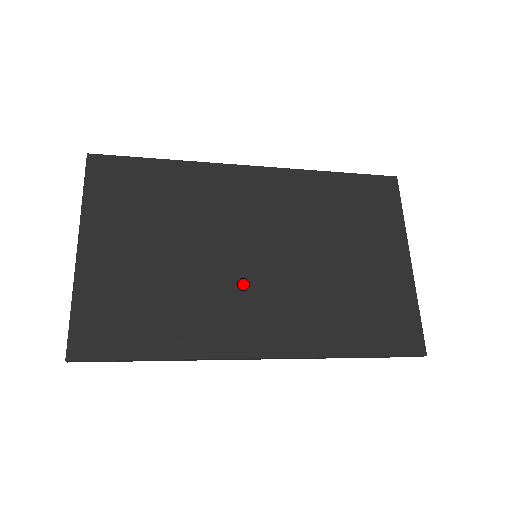
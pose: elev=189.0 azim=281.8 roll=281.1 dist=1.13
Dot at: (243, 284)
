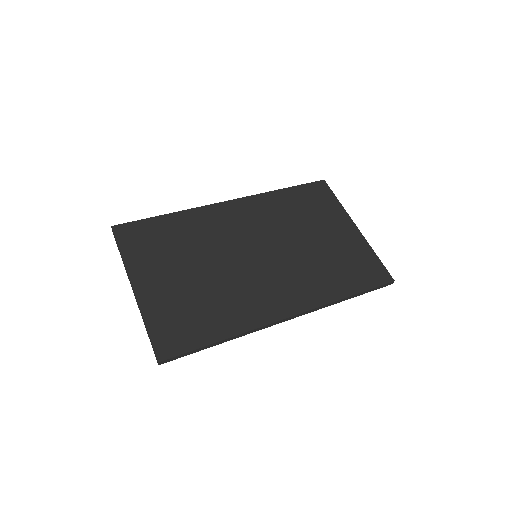
Dot at: (256, 275)
